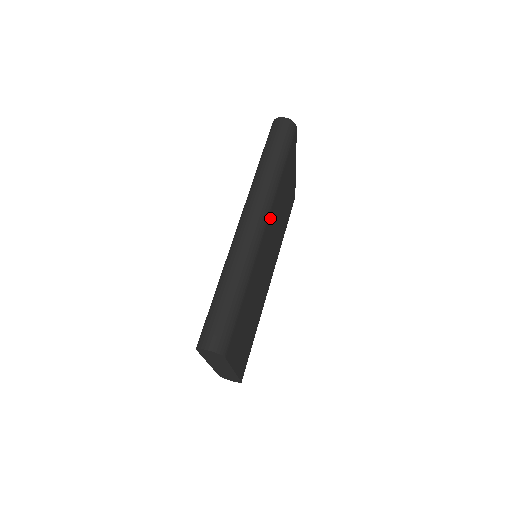
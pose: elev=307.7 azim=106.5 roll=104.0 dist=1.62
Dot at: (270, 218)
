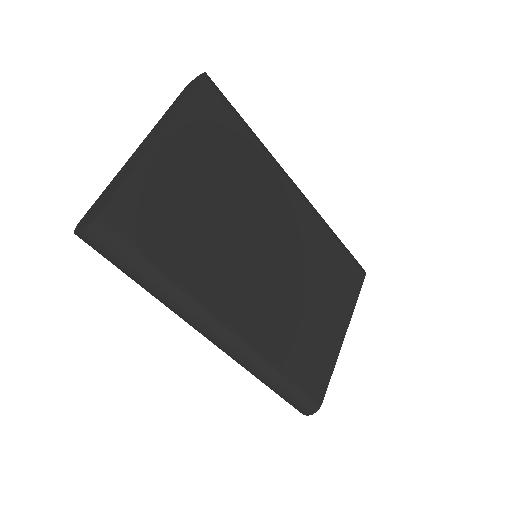
Dot at: (305, 214)
